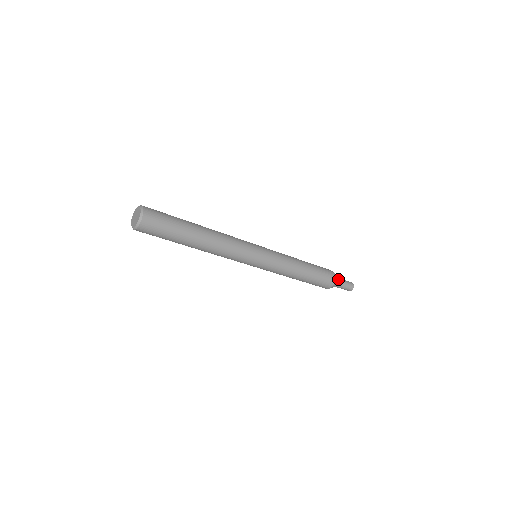
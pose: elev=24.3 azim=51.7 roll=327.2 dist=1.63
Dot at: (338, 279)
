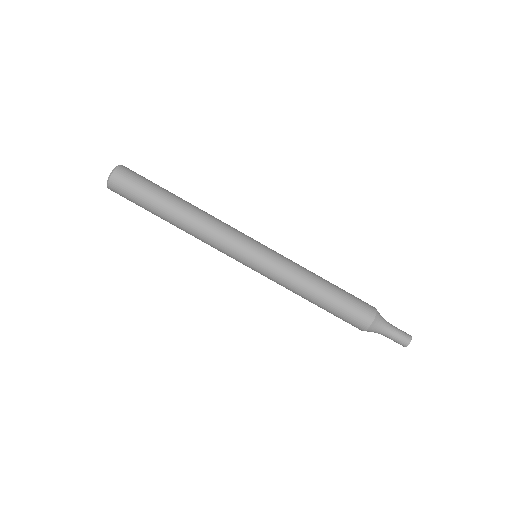
Dot at: (382, 317)
